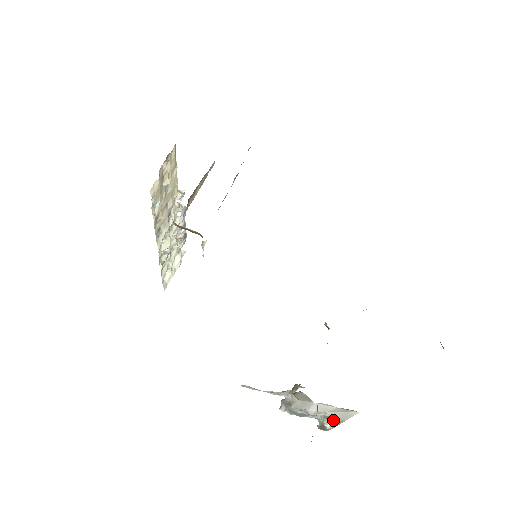
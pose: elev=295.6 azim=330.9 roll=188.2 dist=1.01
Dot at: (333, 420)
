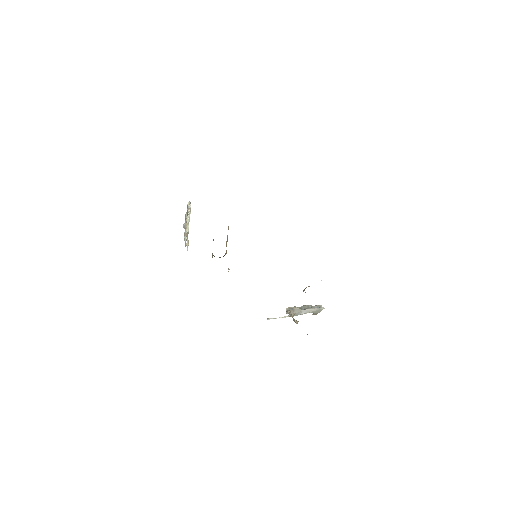
Dot at: (313, 314)
